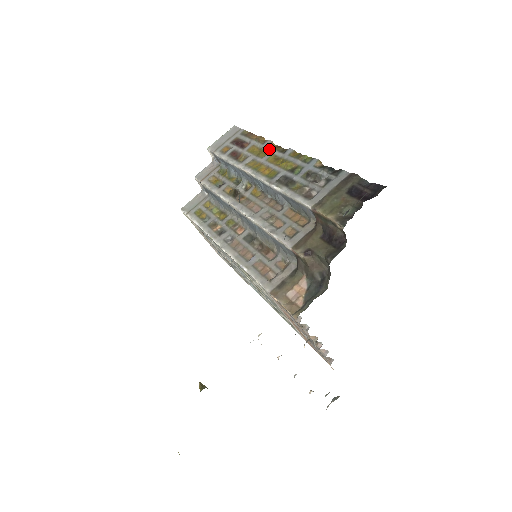
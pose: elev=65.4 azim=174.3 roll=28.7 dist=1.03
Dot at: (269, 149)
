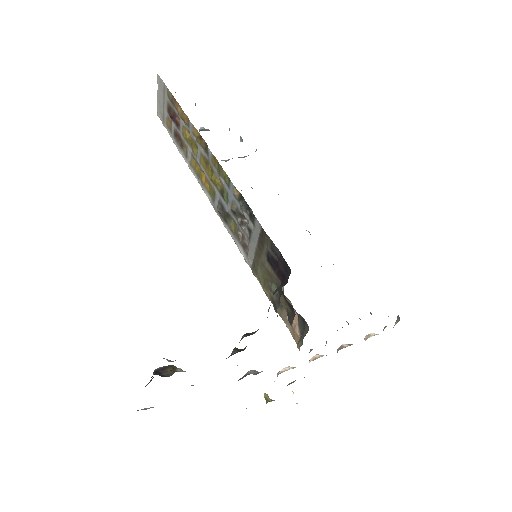
Dot at: (195, 142)
